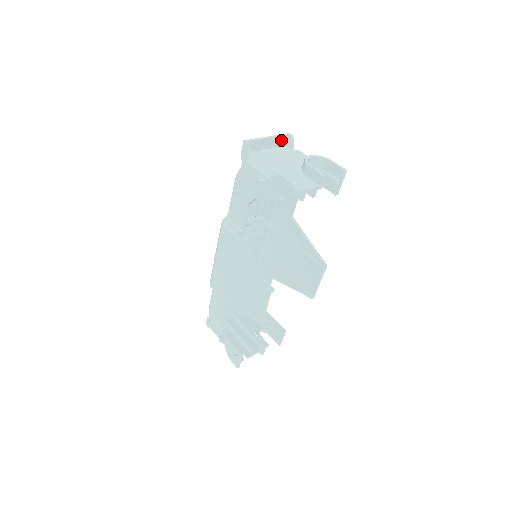
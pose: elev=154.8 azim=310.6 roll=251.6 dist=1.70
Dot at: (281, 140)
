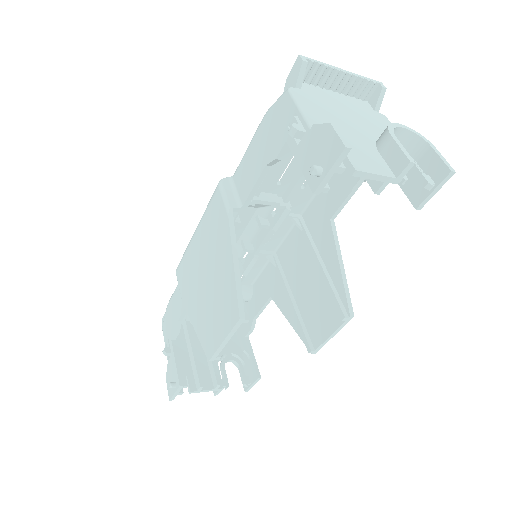
Dot at: (363, 87)
